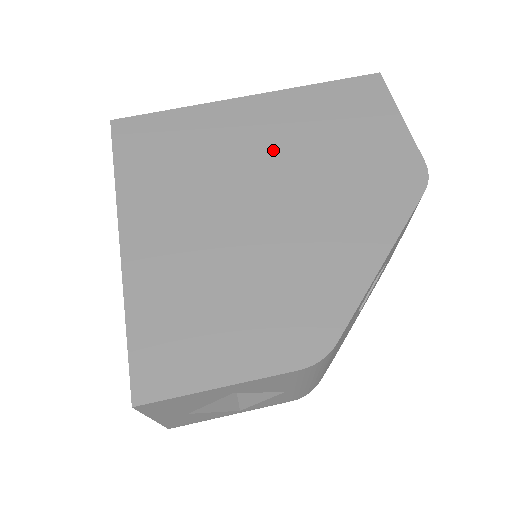
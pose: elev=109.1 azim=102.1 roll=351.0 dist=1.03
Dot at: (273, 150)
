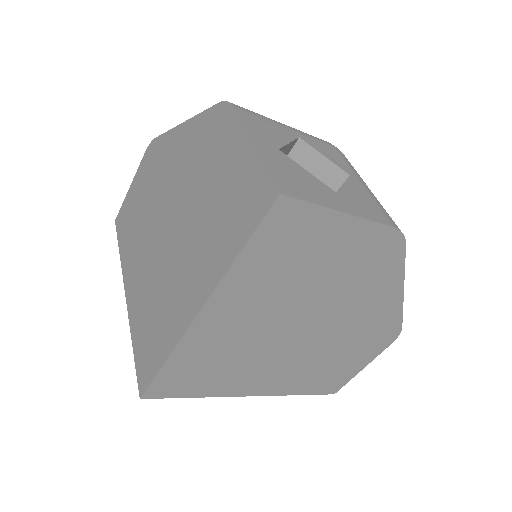
Dot at: (271, 318)
